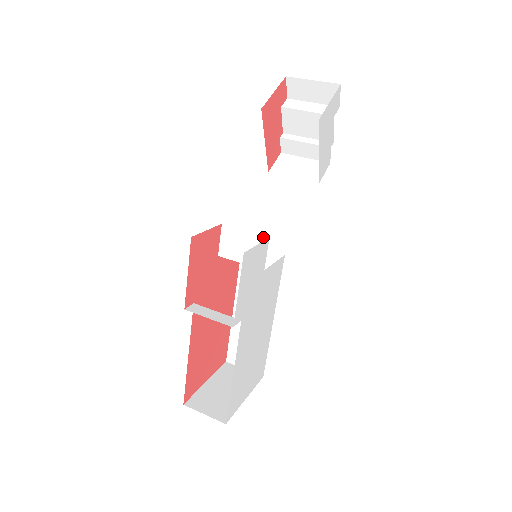
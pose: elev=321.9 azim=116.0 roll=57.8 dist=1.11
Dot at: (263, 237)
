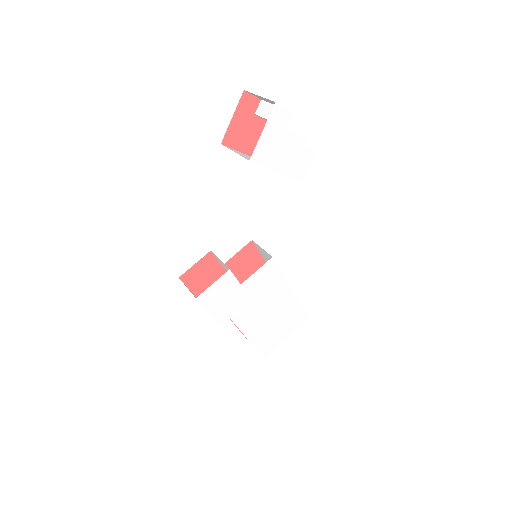
Dot at: occluded
